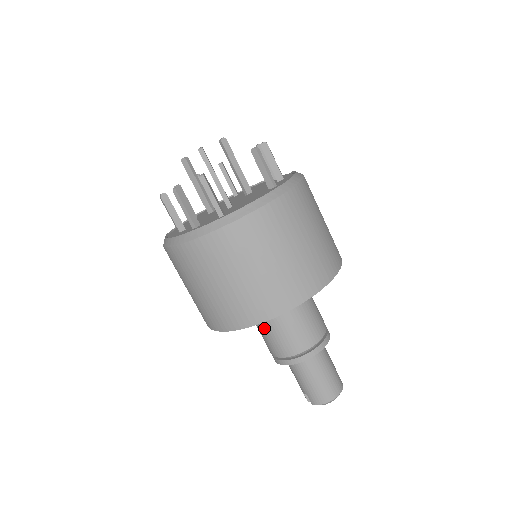
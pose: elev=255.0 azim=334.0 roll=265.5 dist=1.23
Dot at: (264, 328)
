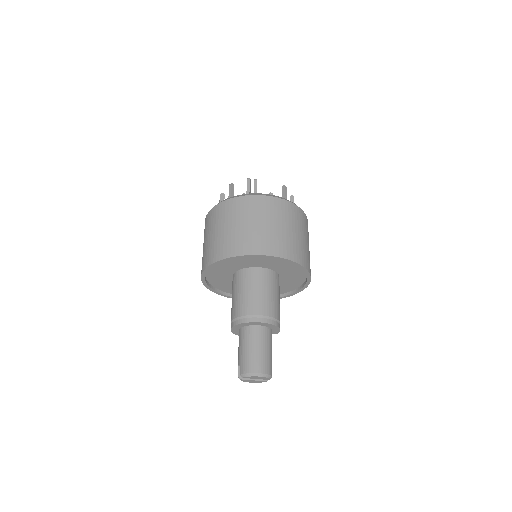
Dot at: (236, 292)
